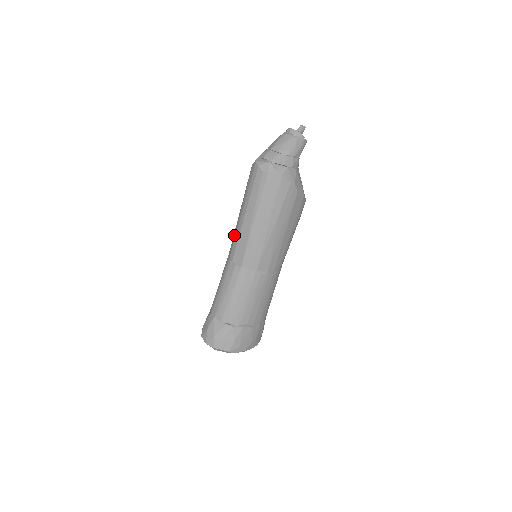
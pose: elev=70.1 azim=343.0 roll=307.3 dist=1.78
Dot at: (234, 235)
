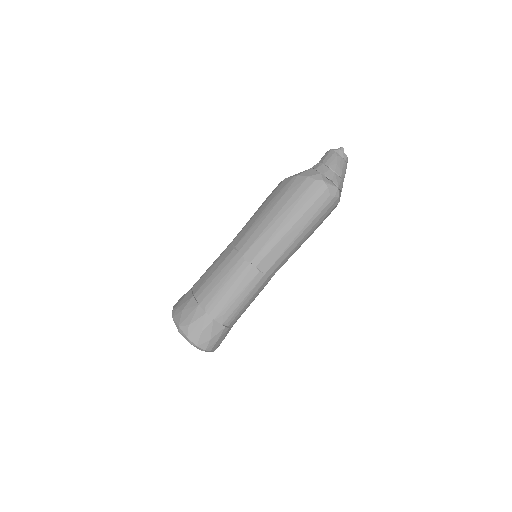
Dot at: (263, 240)
